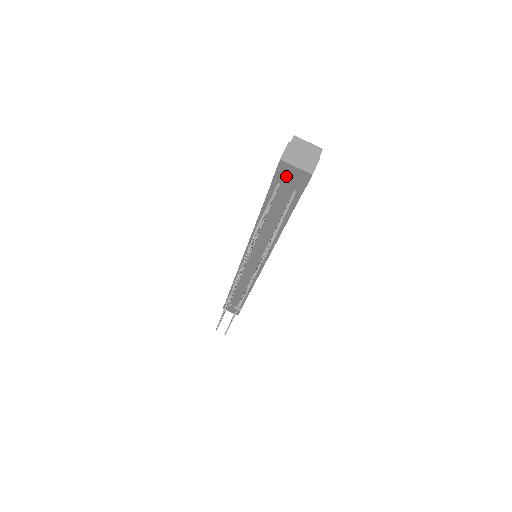
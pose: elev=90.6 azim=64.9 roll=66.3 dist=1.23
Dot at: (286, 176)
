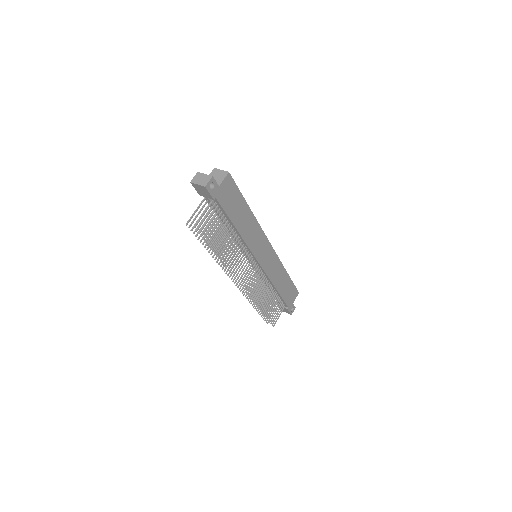
Dot at: (200, 191)
